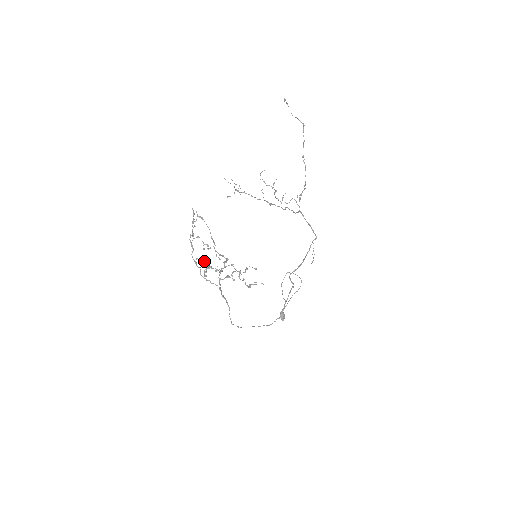
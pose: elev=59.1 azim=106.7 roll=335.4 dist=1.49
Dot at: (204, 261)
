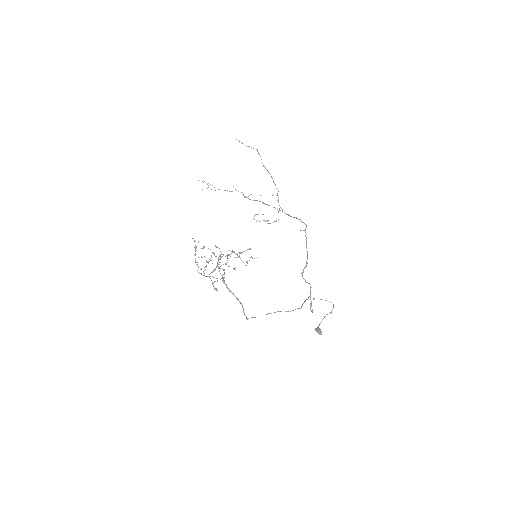
Dot at: (206, 266)
